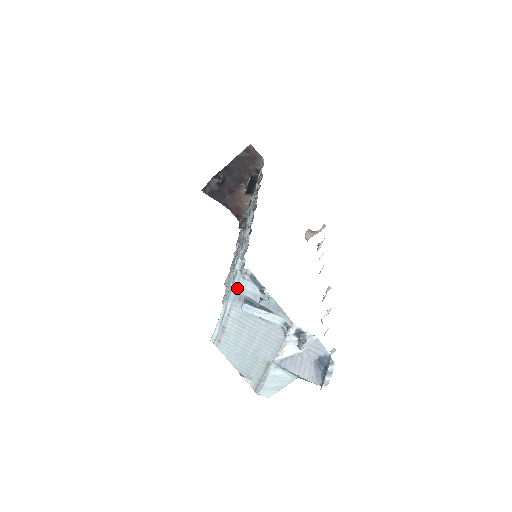
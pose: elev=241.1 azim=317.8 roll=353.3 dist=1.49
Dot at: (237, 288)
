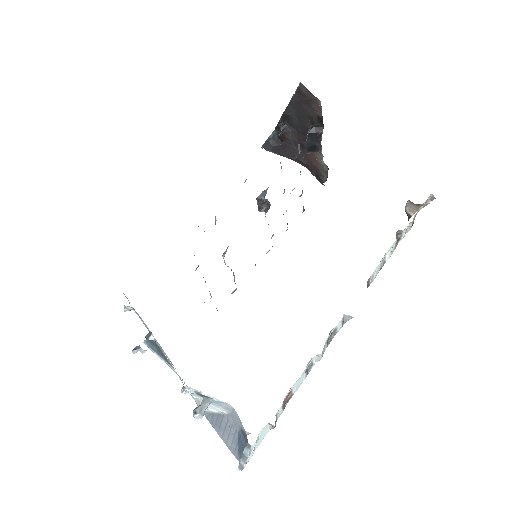
Dot at: (142, 320)
